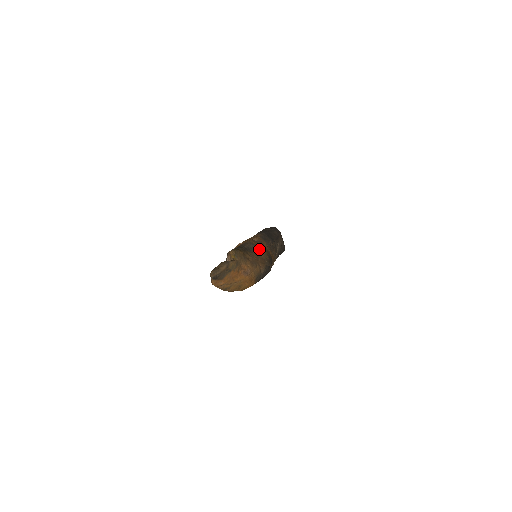
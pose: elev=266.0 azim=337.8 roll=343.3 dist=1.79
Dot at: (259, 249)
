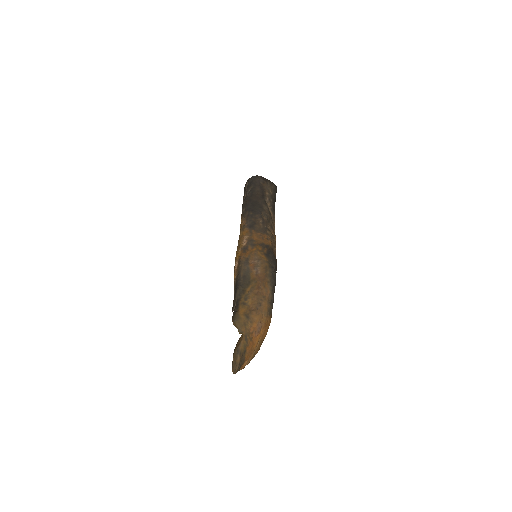
Dot at: (254, 261)
